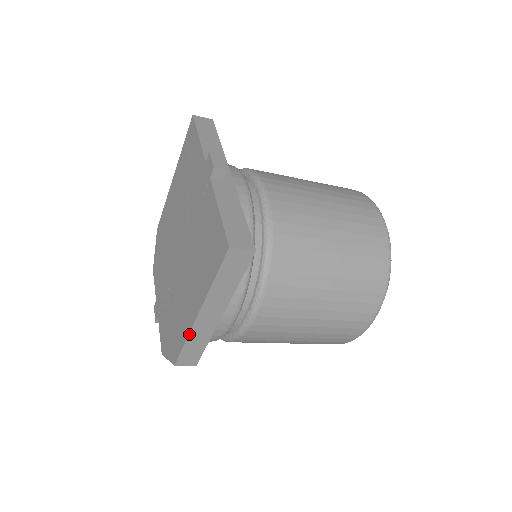
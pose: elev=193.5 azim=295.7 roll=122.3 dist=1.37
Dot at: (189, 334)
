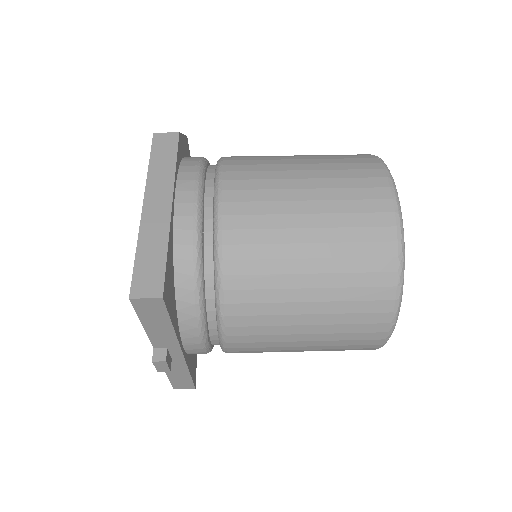
Dot at: occluded
